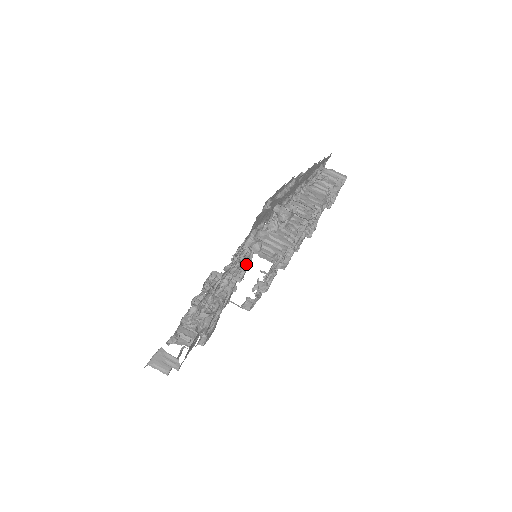
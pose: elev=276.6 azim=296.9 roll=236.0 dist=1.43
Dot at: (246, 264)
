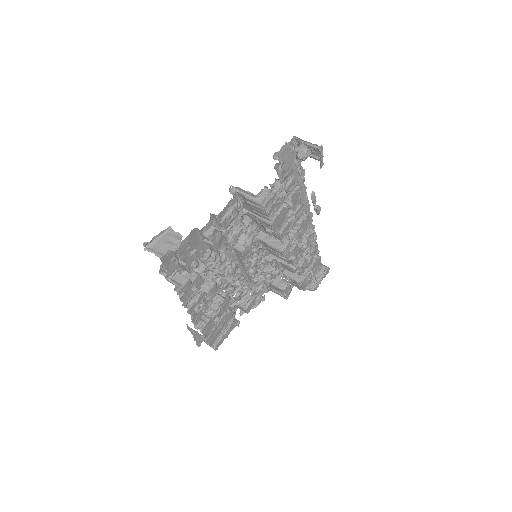
Dot at: (252, 238)
